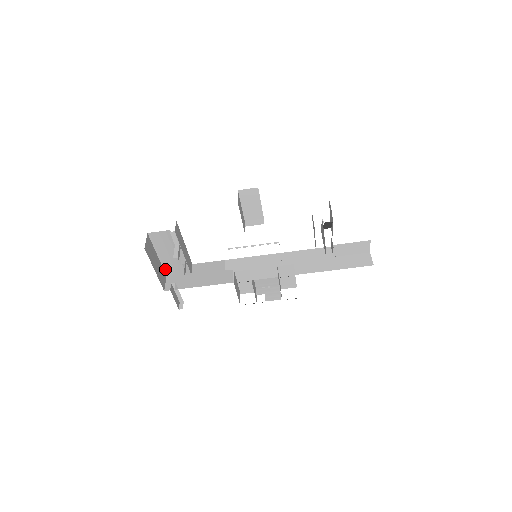
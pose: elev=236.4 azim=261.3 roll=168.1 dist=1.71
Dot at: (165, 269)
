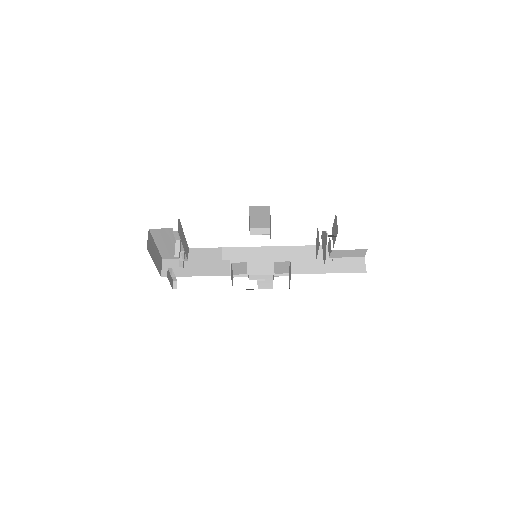
Dot at: (162, 254)
